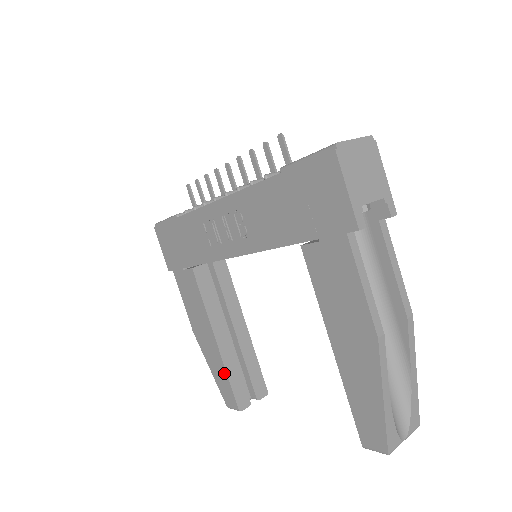
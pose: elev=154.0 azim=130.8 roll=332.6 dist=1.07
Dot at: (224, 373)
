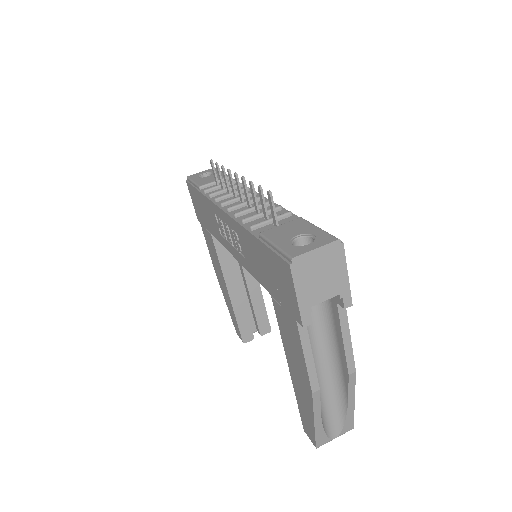
Dot at: (234, 315)
